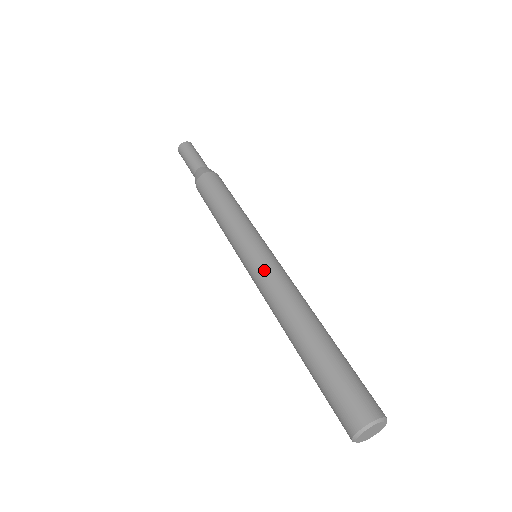
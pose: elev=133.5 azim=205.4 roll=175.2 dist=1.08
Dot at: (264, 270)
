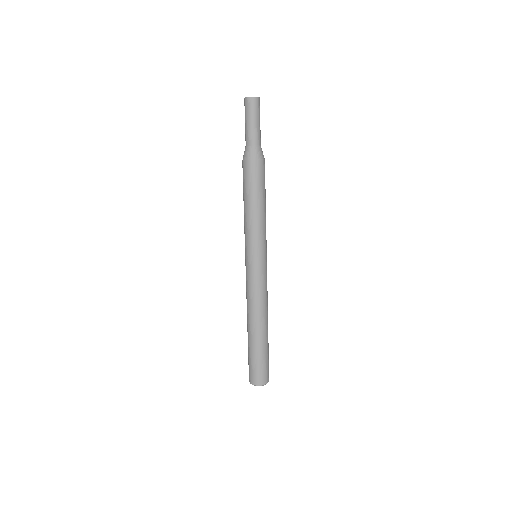
Dot at: (246, 278)
